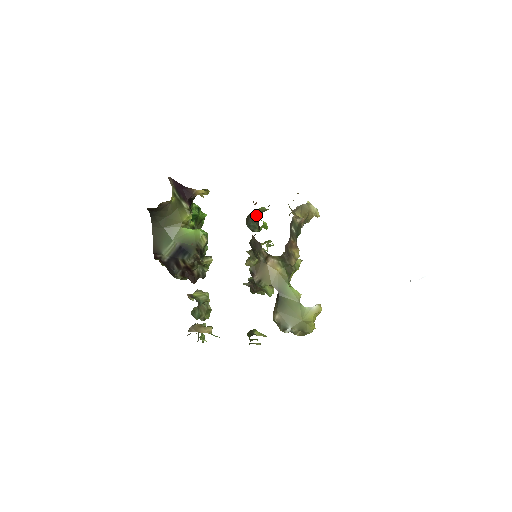
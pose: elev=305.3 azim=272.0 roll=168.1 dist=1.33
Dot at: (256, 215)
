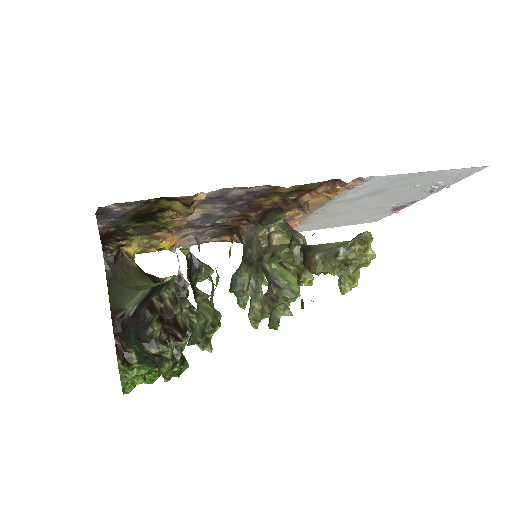
Dot at: (239, 266)
